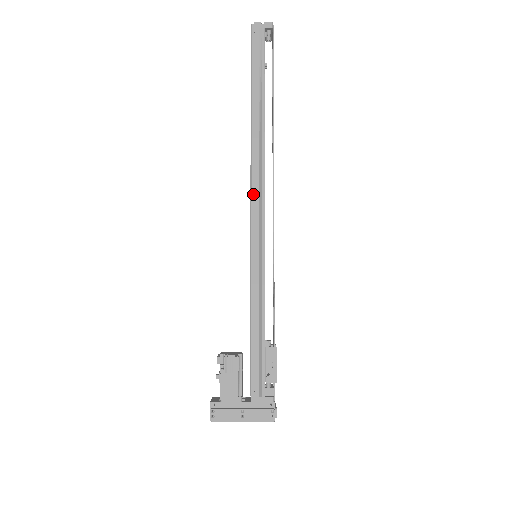
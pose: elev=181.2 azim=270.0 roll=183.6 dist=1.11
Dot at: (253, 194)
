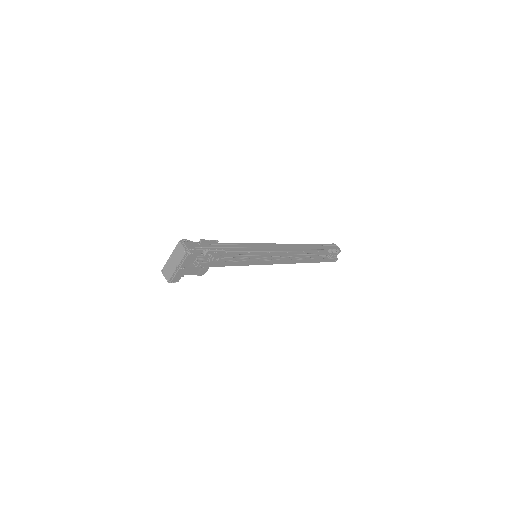
Dot at: (273, 250)
